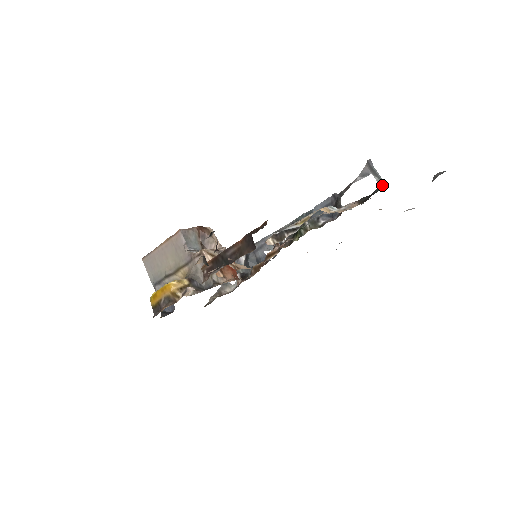
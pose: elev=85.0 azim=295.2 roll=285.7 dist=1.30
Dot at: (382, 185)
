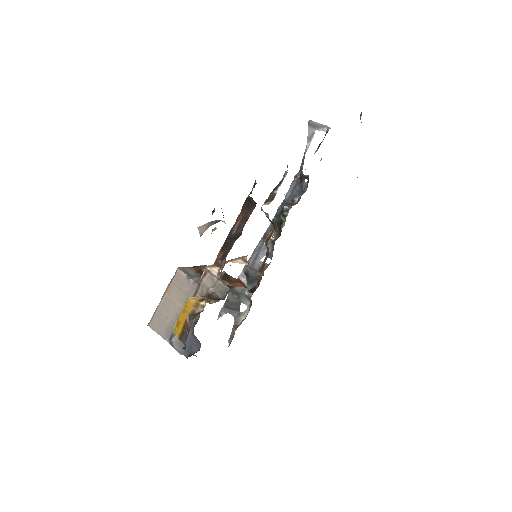
Dot at: (328, 129)
